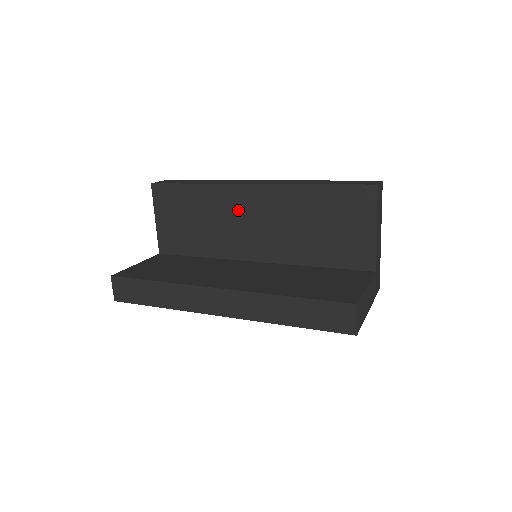
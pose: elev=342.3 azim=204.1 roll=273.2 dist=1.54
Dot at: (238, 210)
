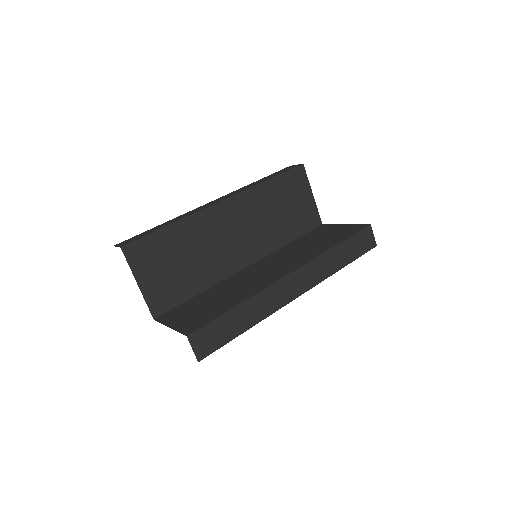
Dot at: (219, 229)
